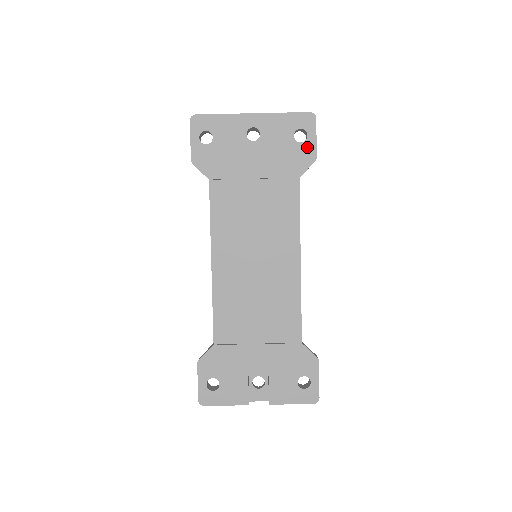
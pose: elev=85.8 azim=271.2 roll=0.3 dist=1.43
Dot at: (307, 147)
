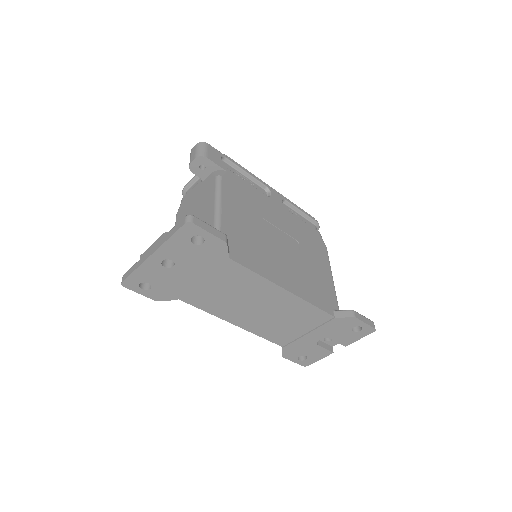
Dot at: (211, 242)
